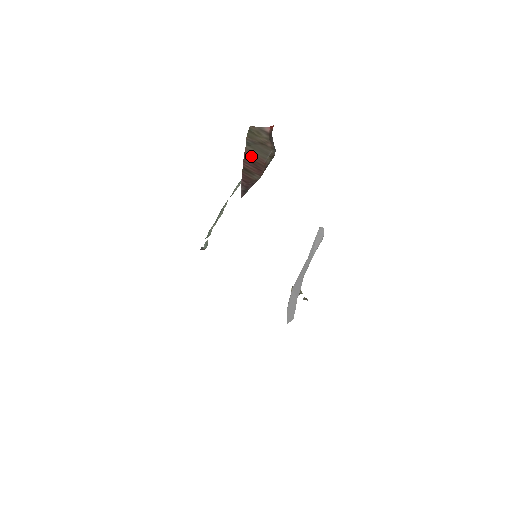
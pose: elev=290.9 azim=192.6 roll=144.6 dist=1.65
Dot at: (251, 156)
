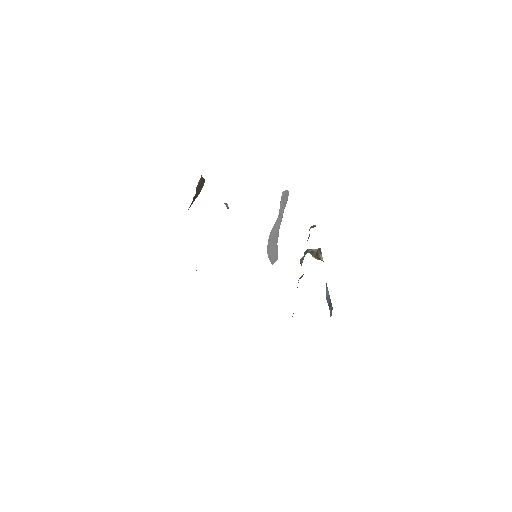
Dot at: occluded
